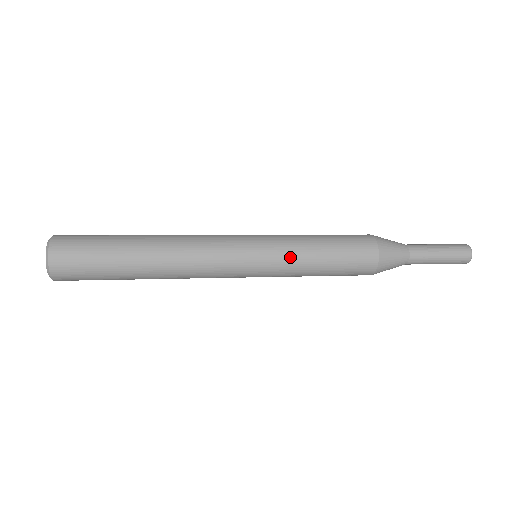
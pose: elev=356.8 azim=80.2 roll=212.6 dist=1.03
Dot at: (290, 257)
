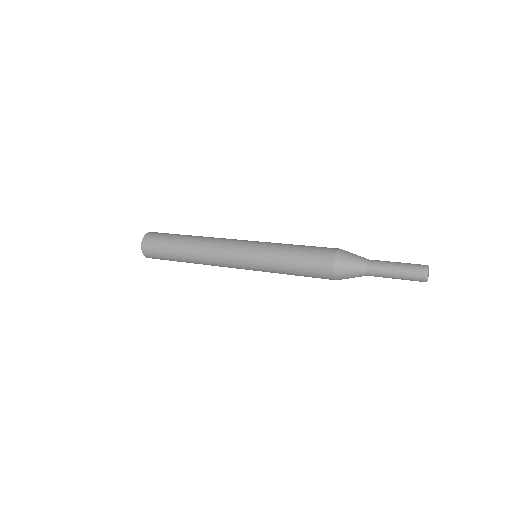
Dot at: (269, 265)
